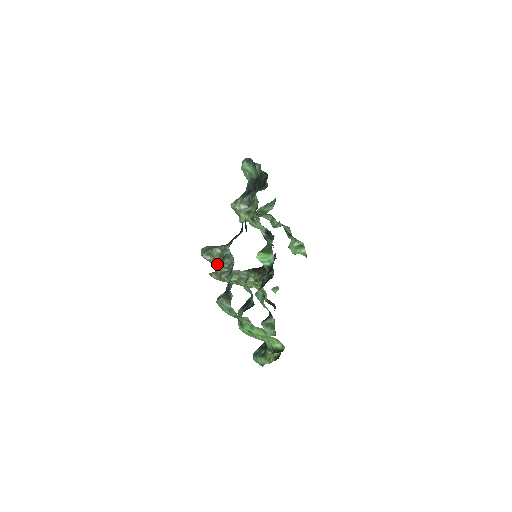
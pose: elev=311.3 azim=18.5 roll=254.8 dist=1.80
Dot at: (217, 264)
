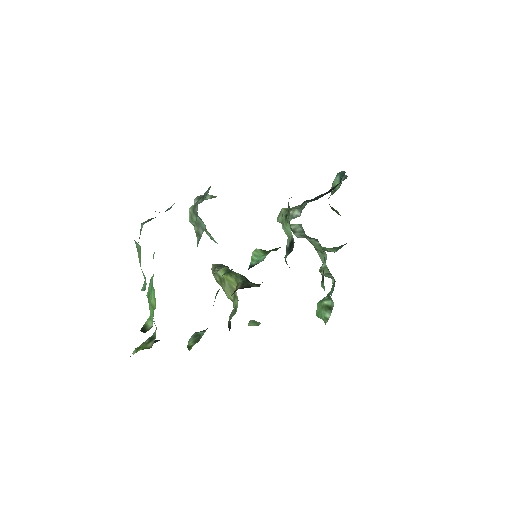
Dot at: (193, 207)
